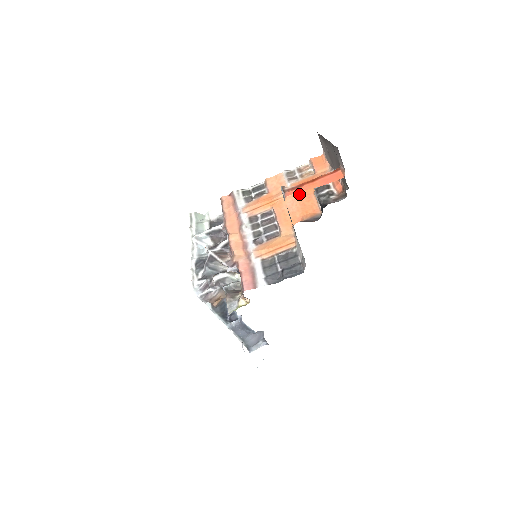
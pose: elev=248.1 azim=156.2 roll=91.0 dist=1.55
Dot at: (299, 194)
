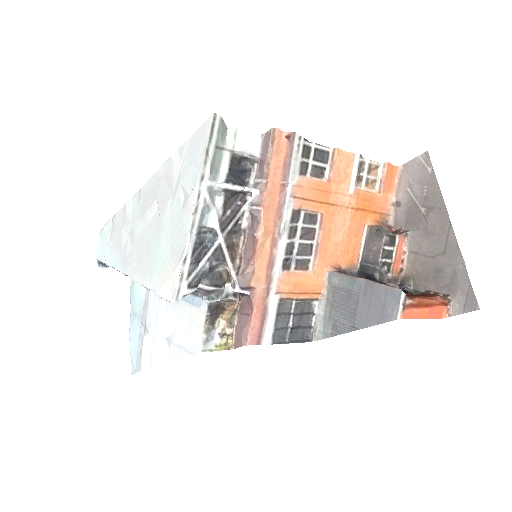
Dot at: (354, 216)
